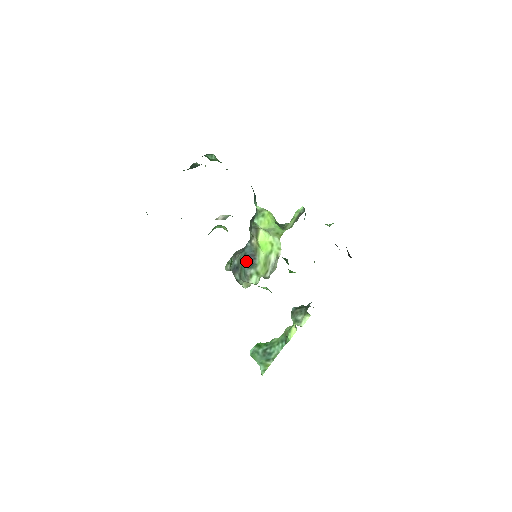
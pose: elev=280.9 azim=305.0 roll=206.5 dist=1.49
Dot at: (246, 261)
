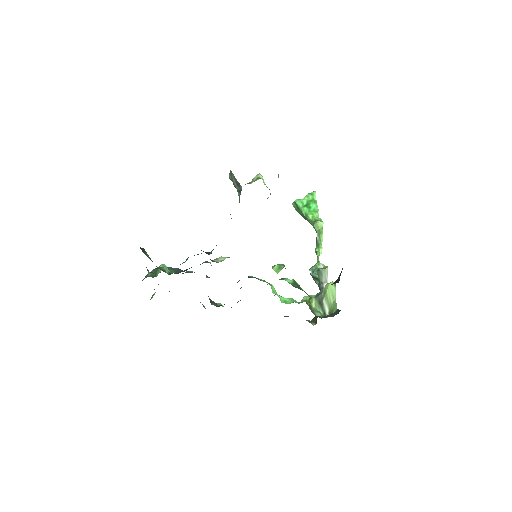
Dot at: occluded
